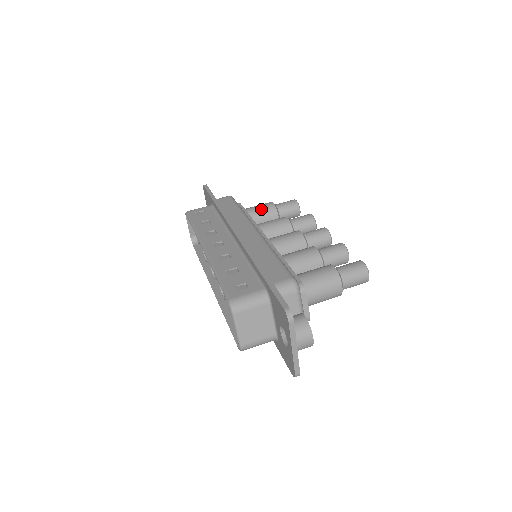
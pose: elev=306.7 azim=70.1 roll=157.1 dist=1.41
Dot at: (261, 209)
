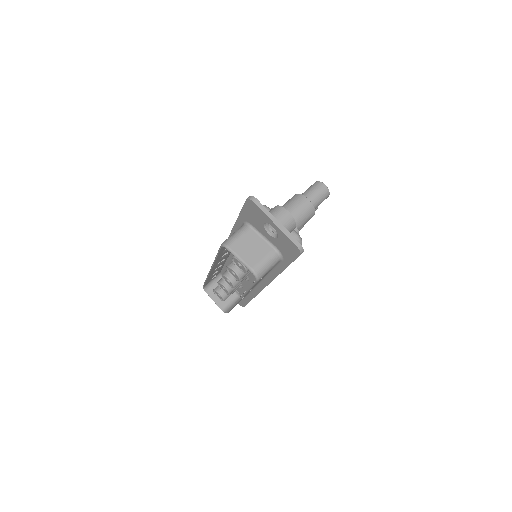
Dot at: occluded
